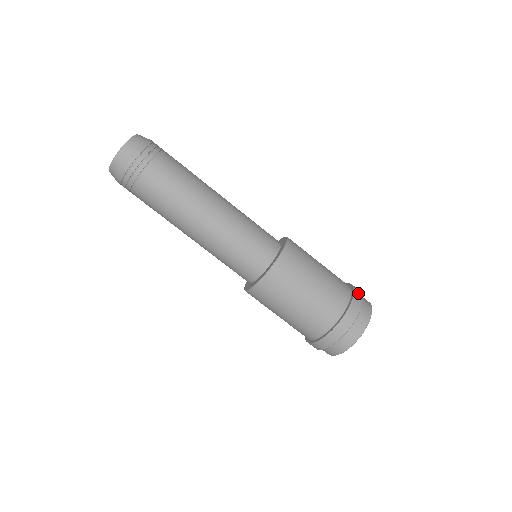
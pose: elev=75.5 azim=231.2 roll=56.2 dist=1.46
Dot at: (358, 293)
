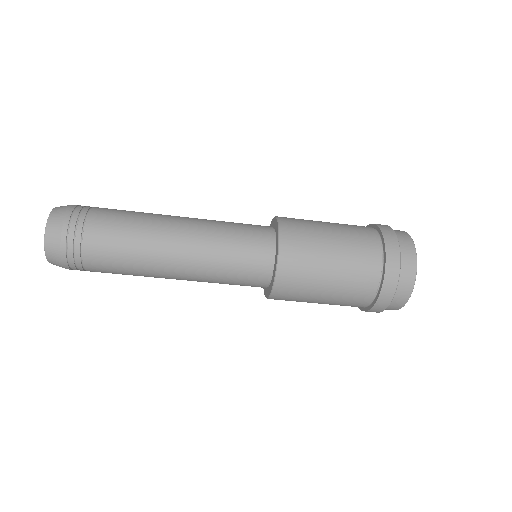
Dot at: (390, 240)
